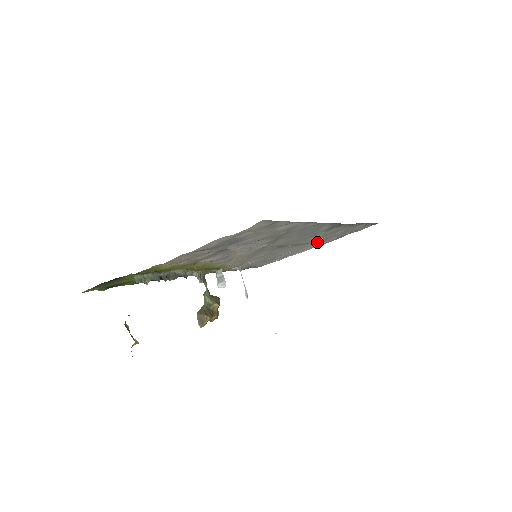
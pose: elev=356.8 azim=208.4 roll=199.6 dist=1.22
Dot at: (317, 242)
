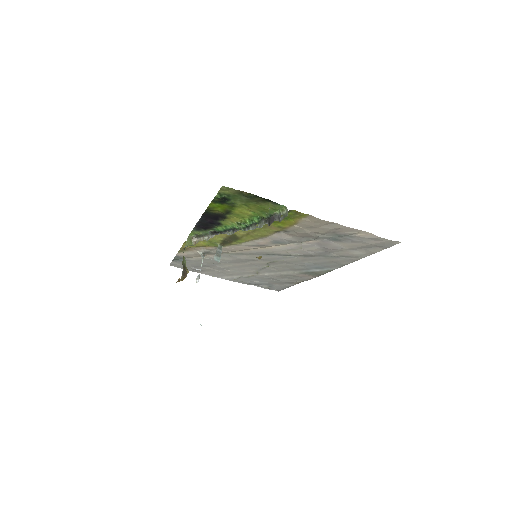
Dot at: (250, 276)
